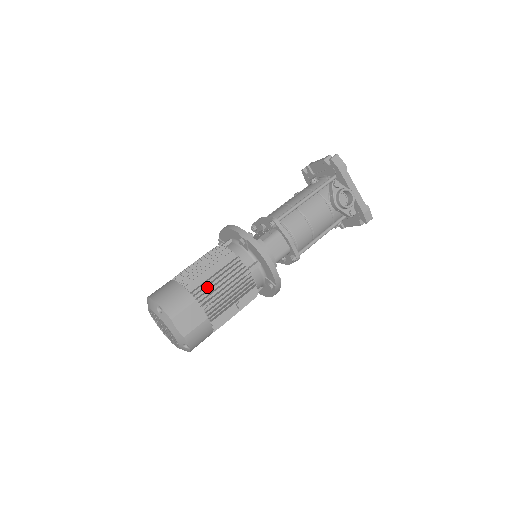
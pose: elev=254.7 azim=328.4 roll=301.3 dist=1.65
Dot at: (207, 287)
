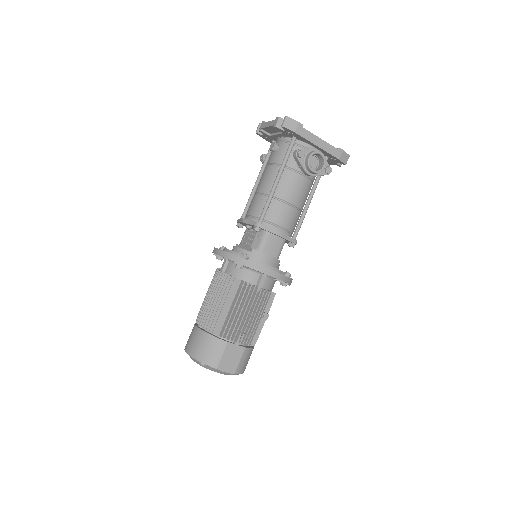
Dot at: (231, 325)
